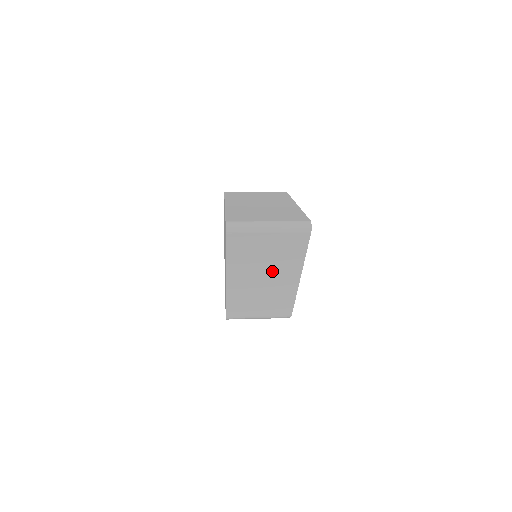
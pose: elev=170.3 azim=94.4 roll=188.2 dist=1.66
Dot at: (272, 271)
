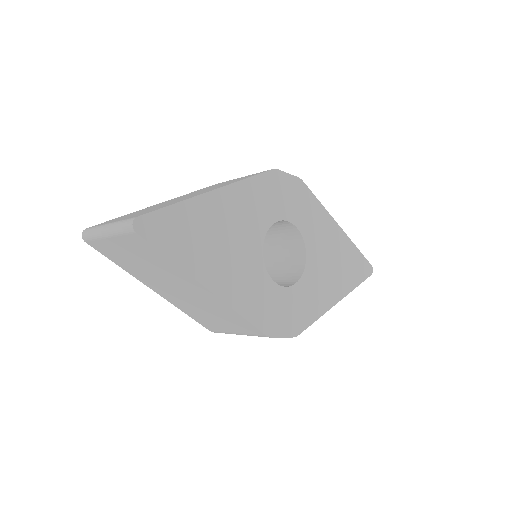
Dot at: (172, 280)
